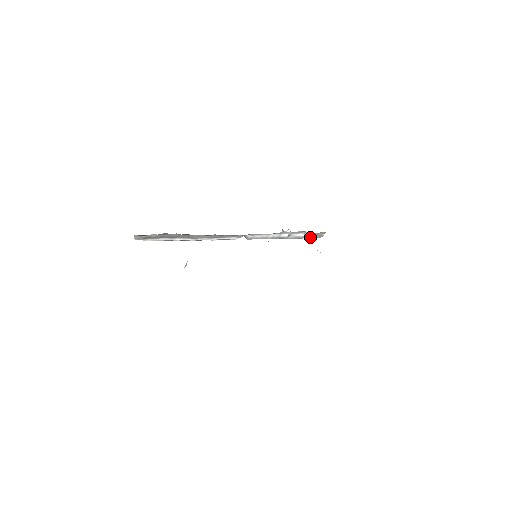
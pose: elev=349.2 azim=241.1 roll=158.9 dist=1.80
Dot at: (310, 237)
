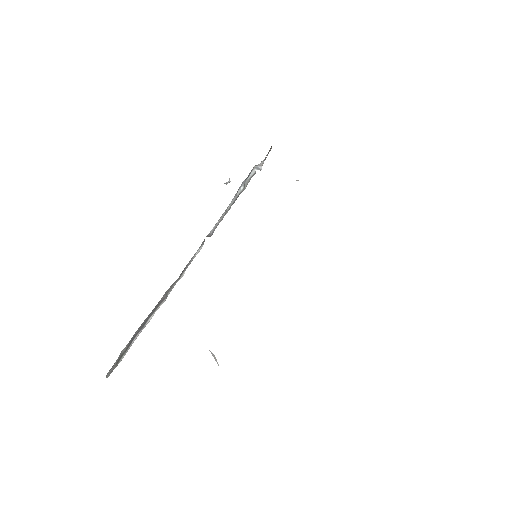
Dot at: occluded
